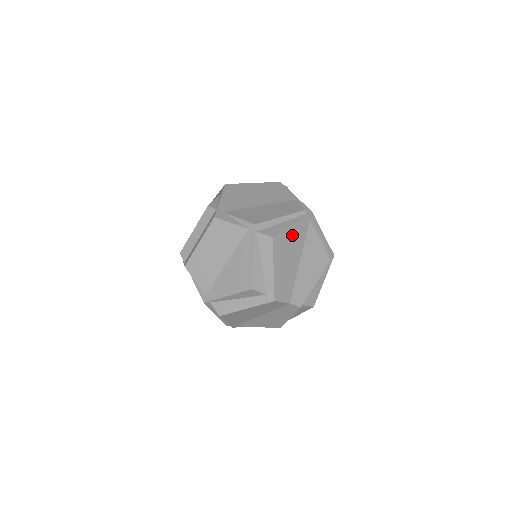
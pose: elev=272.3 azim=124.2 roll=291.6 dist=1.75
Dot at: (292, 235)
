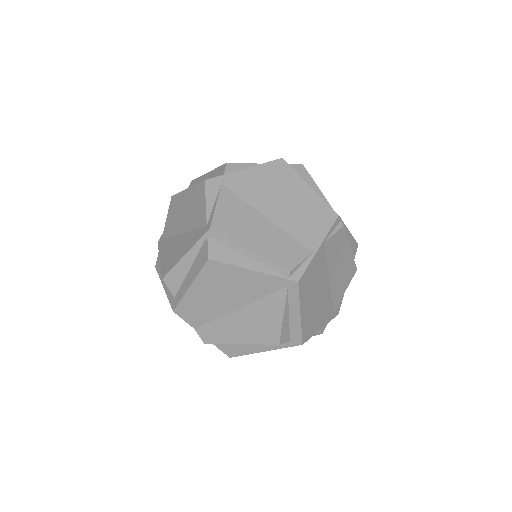
Dot at: (243, 279)
